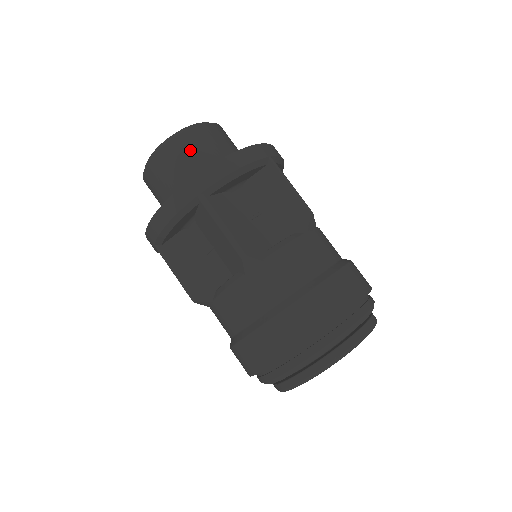
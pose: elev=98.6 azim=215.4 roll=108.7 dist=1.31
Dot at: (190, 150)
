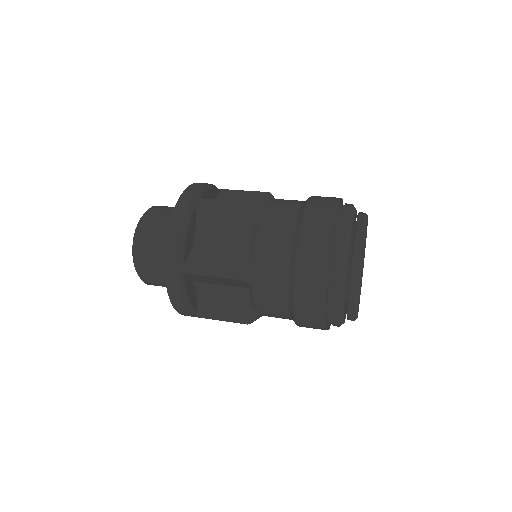
Dot at: occluded
